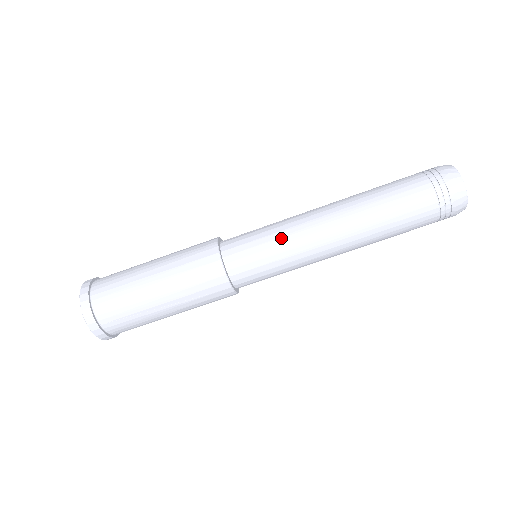
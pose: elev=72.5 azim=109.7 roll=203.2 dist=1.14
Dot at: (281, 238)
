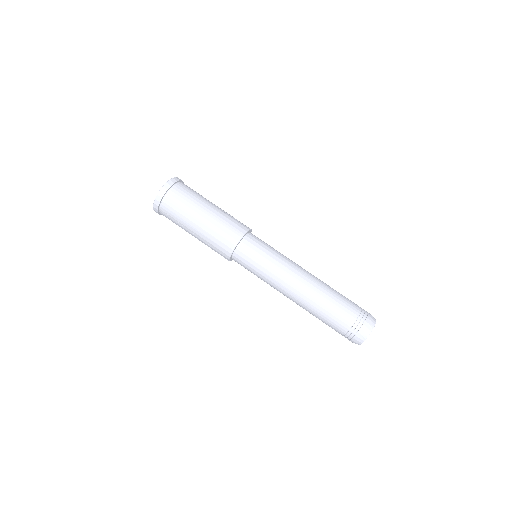
Dot at: (270, 267)
